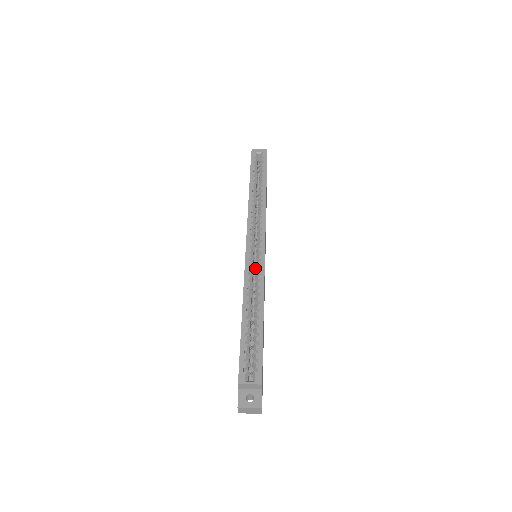
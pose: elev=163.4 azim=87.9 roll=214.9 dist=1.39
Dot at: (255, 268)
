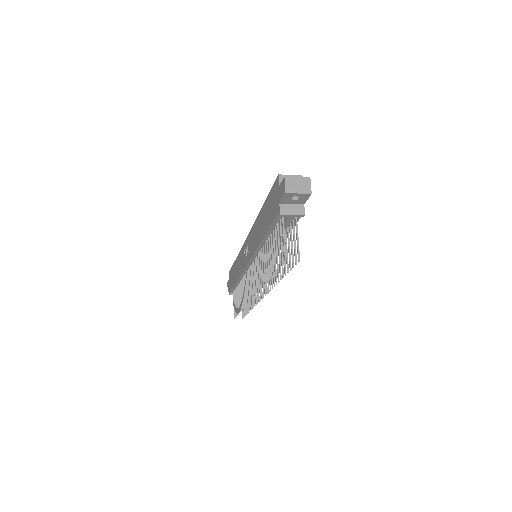
Dot at: occluded
